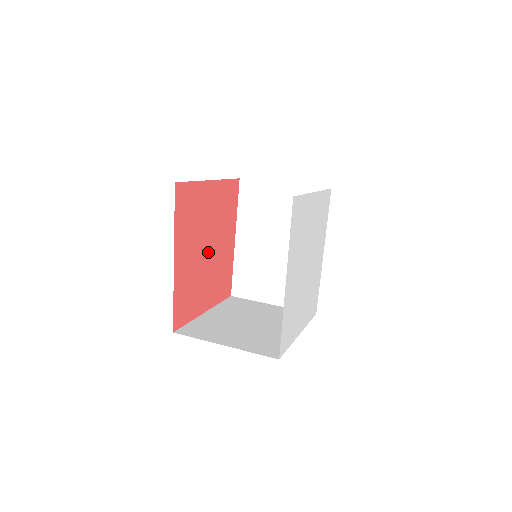
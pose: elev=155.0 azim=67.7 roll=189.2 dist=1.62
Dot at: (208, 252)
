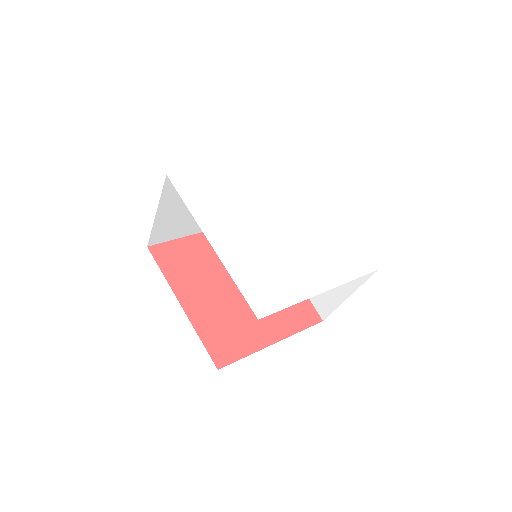
Dot at: occluded
